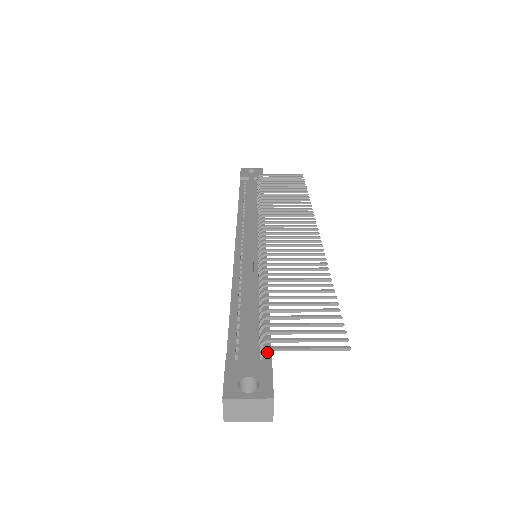
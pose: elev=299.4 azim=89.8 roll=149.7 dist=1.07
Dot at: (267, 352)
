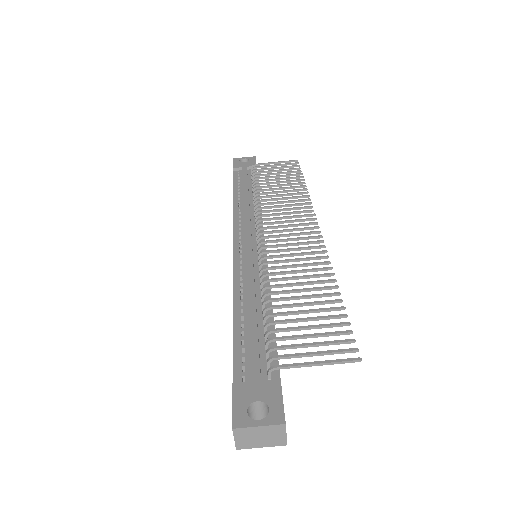
Dot at: occluded
